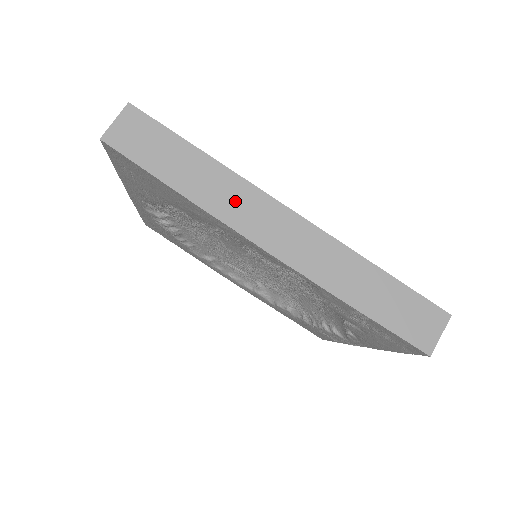
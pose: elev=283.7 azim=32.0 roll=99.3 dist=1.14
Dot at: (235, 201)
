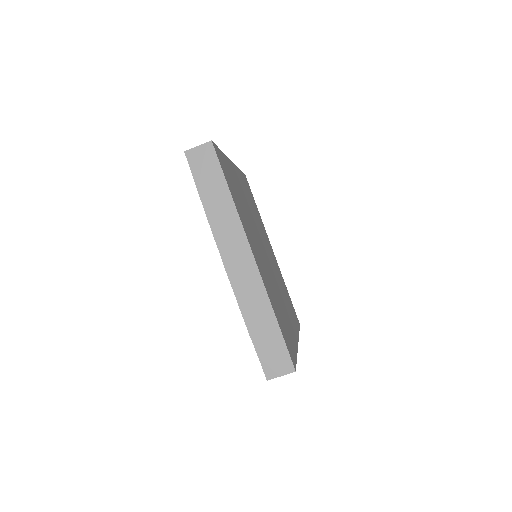
Dot at: (228, 230)
